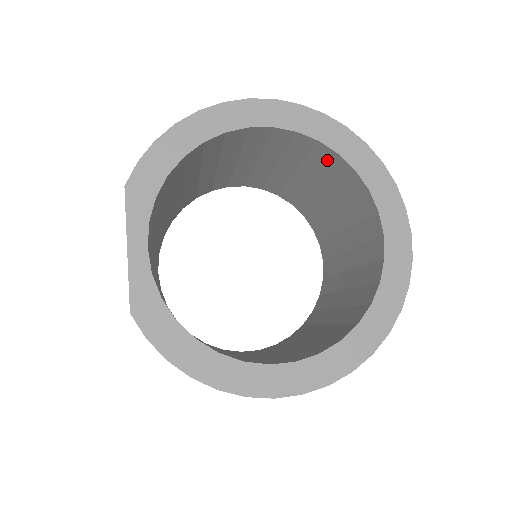
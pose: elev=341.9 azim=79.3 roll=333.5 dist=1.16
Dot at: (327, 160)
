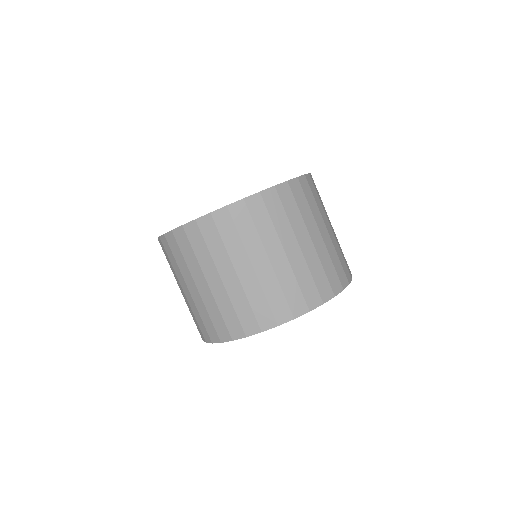
Dot at: occluded
